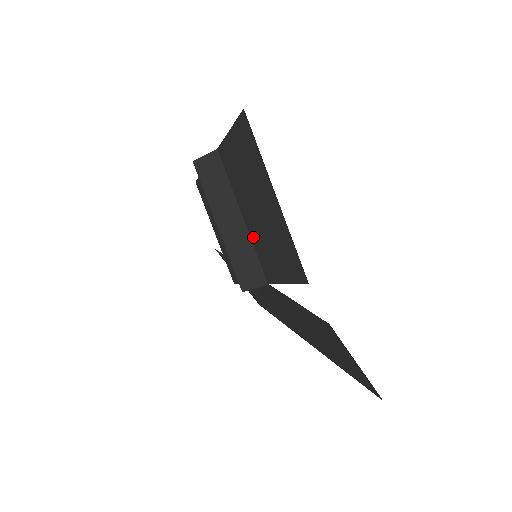
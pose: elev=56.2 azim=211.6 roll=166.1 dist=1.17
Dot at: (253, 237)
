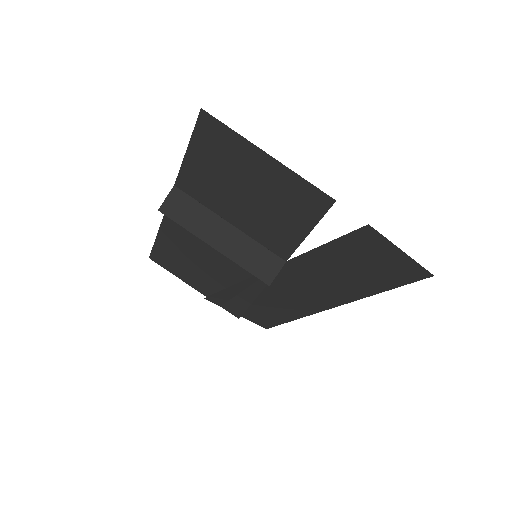
Dot at: (251, 230)
